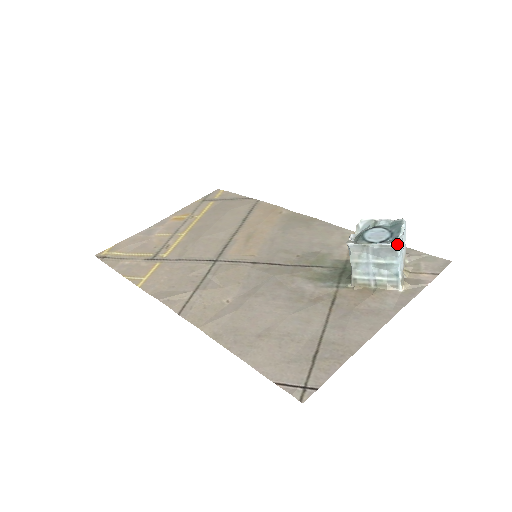
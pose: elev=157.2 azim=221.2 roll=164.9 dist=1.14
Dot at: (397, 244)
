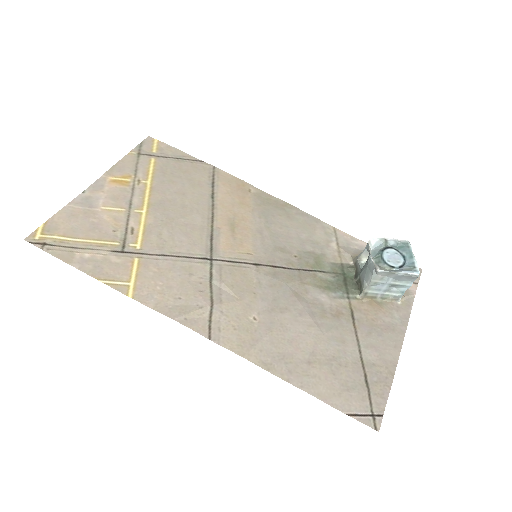
Dot at: (418, 274)
